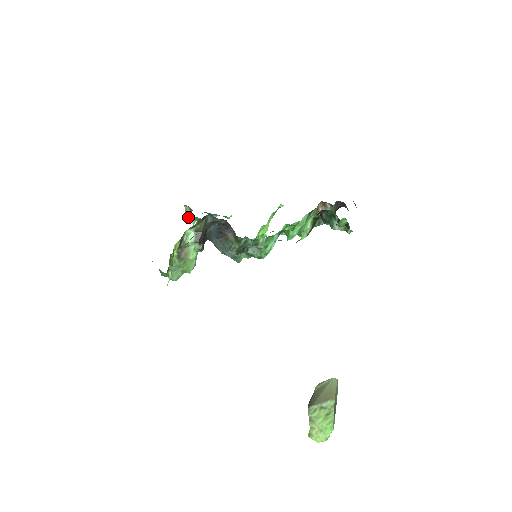
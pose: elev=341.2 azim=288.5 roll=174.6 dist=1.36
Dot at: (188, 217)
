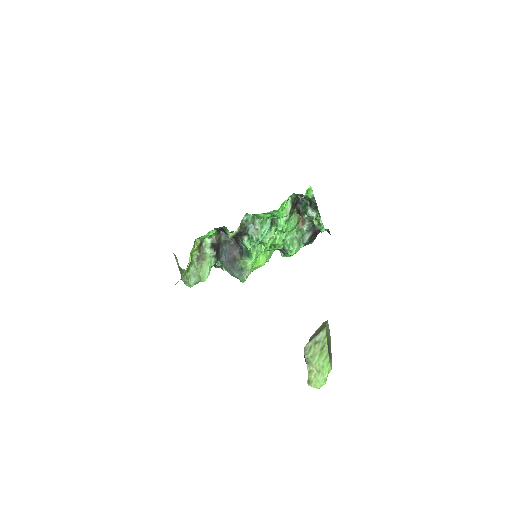
Dot at: occluded
